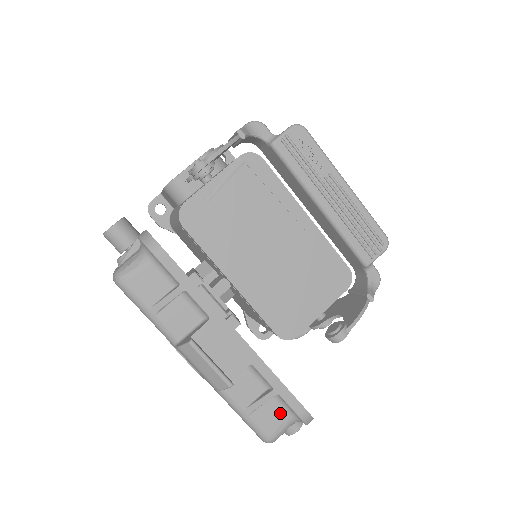
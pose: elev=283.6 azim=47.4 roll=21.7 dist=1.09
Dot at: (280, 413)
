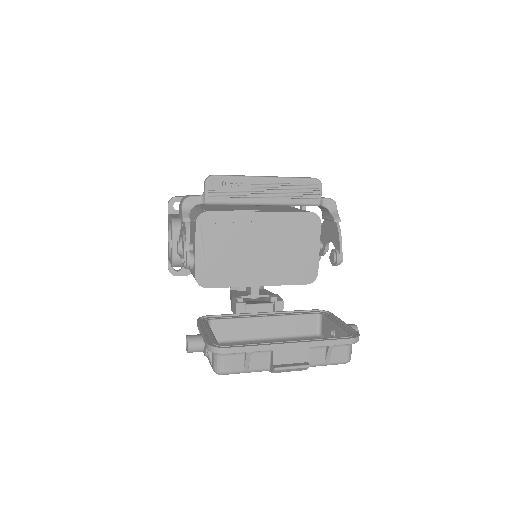
Dot at: (342, 349)
